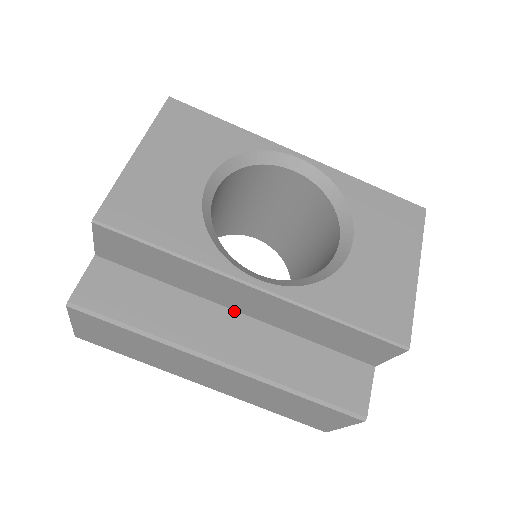
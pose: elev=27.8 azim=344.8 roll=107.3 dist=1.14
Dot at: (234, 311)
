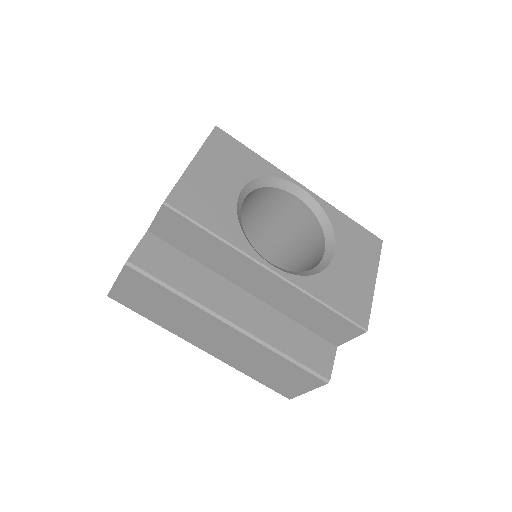
Dot at: (244, 290)
